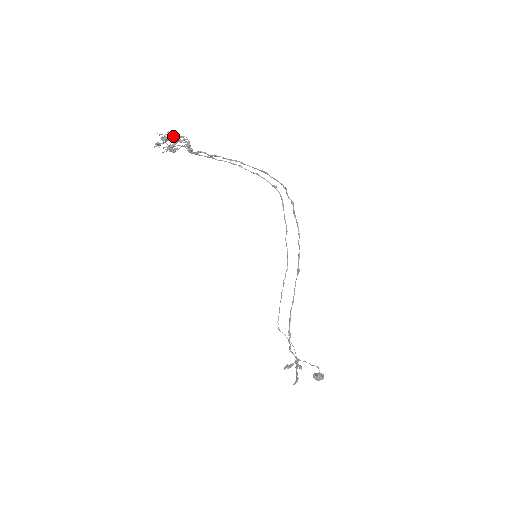
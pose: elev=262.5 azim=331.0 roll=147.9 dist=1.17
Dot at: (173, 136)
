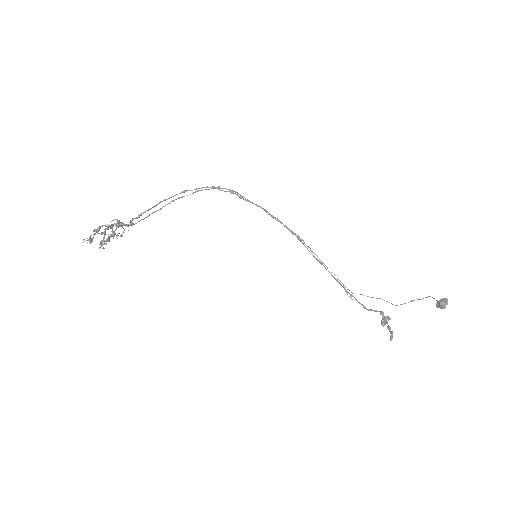
Dot at: (98, 231)
